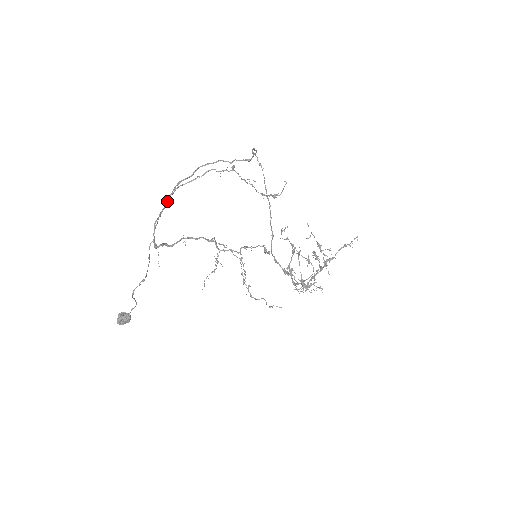
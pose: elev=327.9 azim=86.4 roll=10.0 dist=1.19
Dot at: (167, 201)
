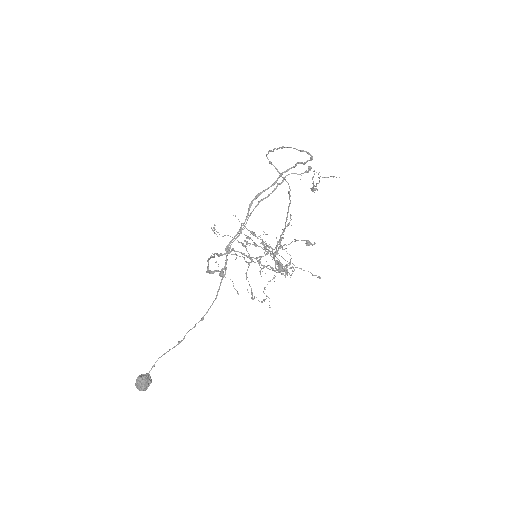
Dot at: (246, 218)
